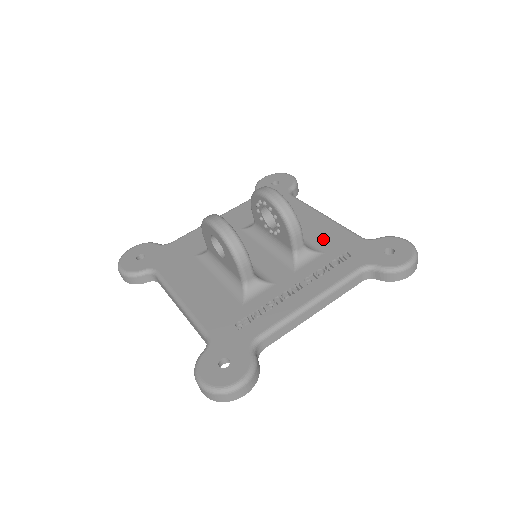
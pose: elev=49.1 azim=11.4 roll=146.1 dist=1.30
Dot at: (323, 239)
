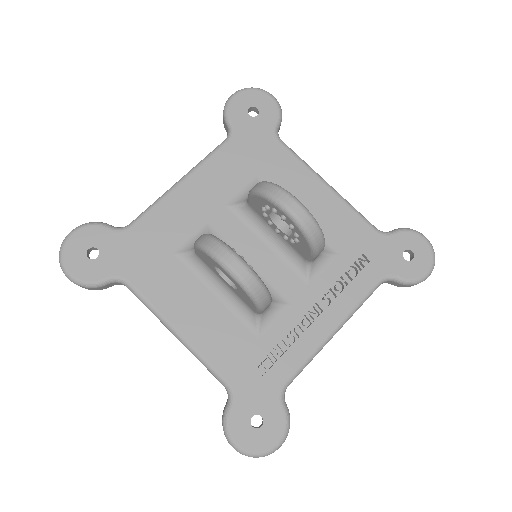
Dot at: (334, 231)
